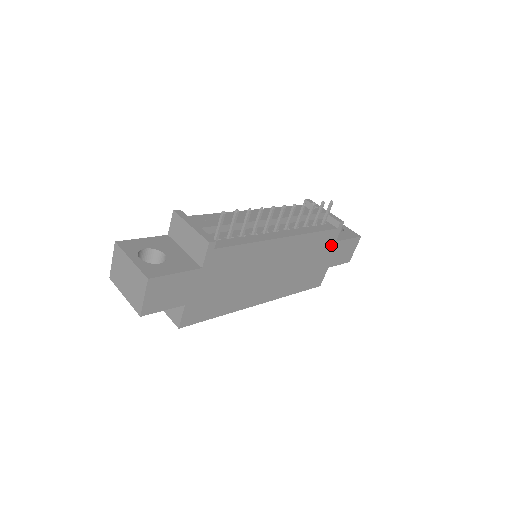
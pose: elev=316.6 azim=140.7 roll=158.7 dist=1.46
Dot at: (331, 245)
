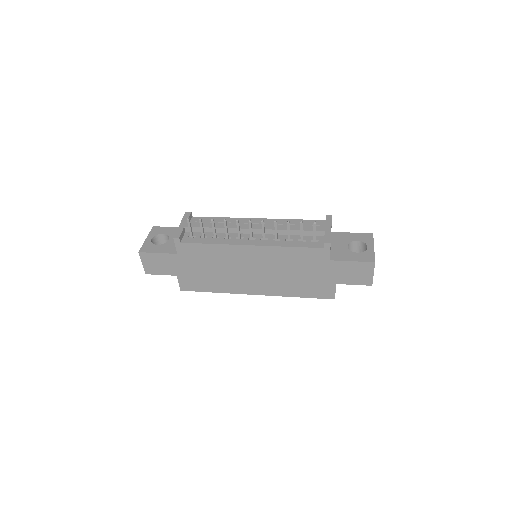
Dot at: (325, 262)
